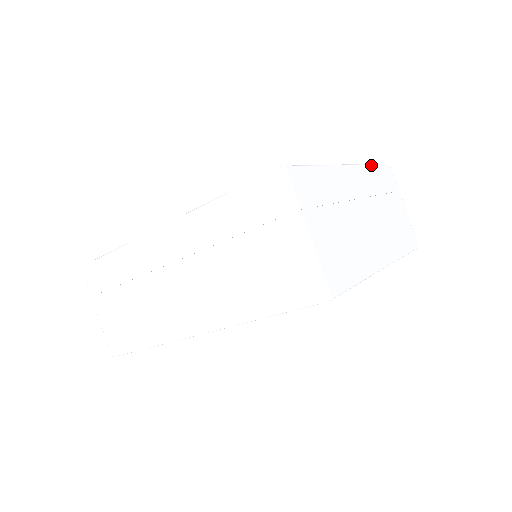
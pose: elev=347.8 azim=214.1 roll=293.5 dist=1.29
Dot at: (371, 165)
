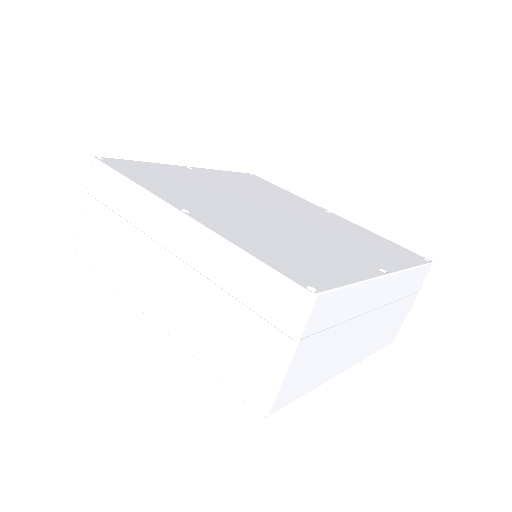
Dot at: (412, 269)
